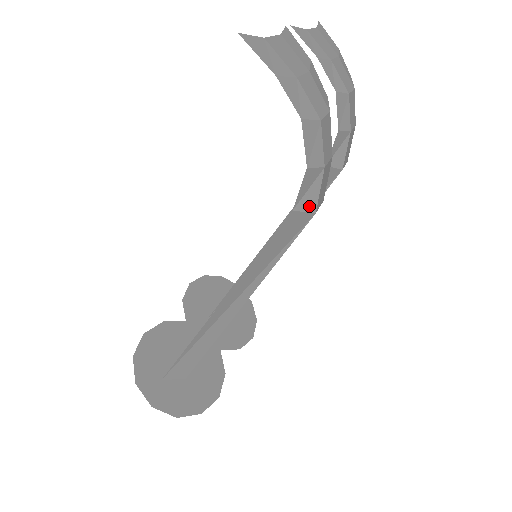
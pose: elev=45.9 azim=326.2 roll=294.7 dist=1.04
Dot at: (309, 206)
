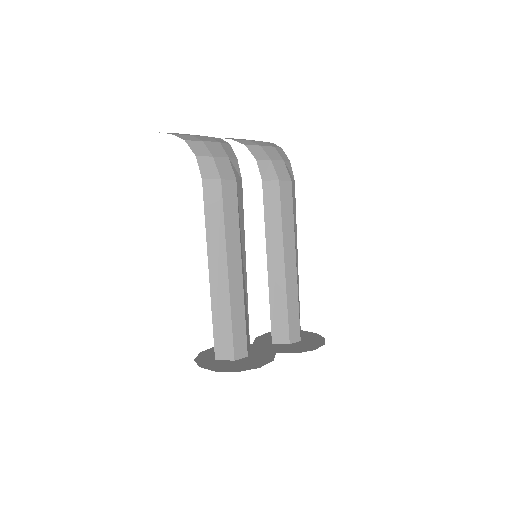
Dot at: (213, 176)
